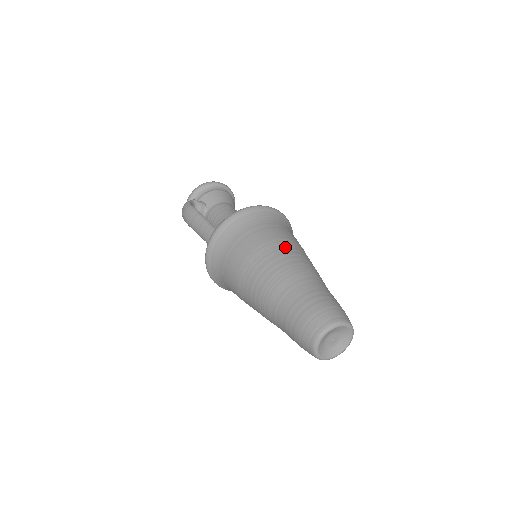
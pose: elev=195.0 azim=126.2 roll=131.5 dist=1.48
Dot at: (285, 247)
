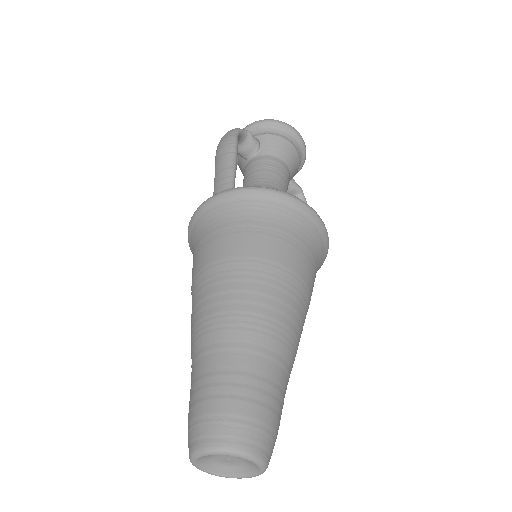
Dot at: (282, 283)
